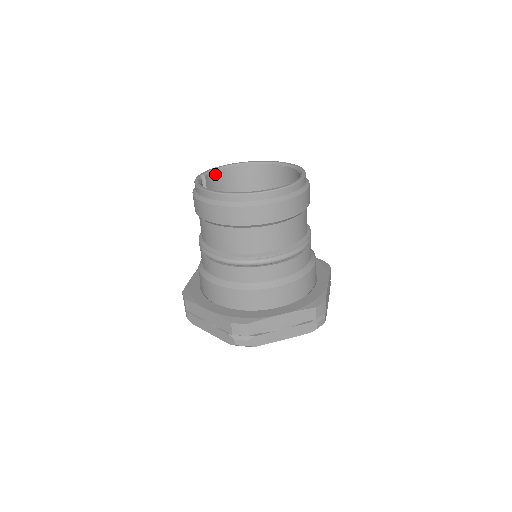
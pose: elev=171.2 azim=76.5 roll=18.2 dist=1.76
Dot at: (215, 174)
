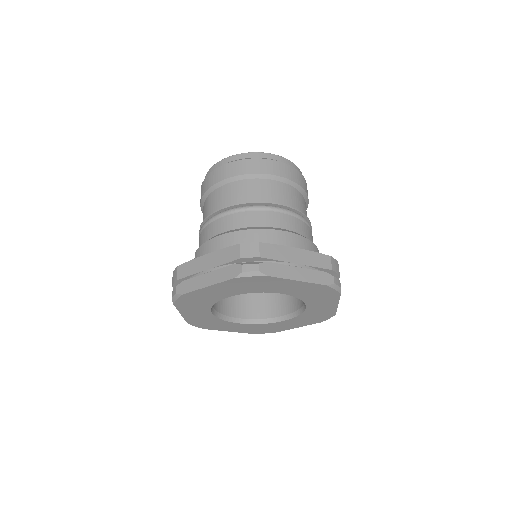
Dot at: occluded
